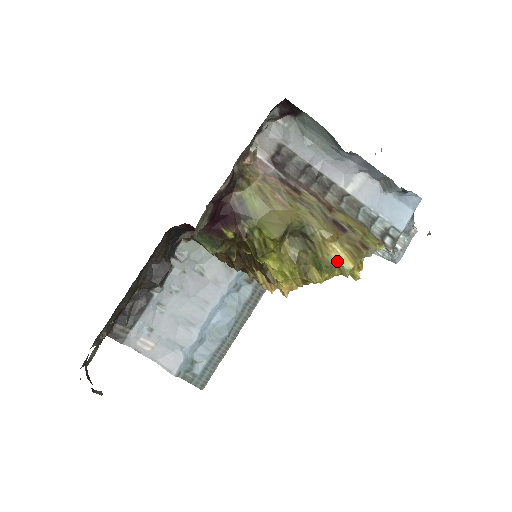
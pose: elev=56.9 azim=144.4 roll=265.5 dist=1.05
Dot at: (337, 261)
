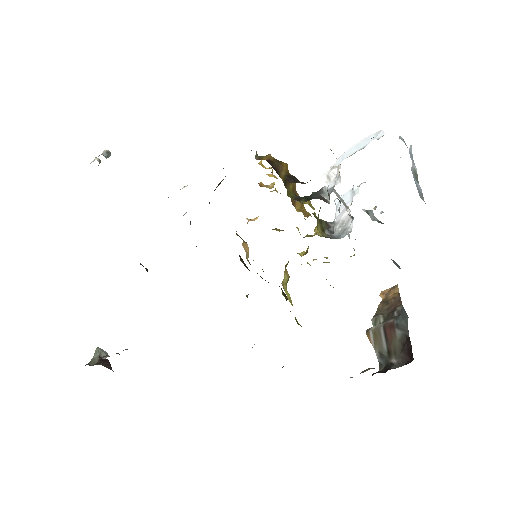
Dot at: occluded
